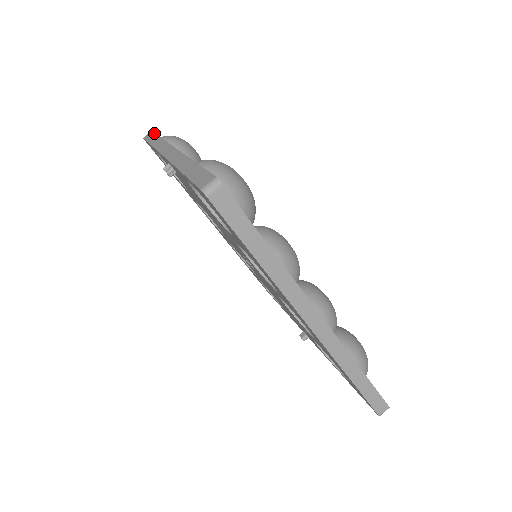
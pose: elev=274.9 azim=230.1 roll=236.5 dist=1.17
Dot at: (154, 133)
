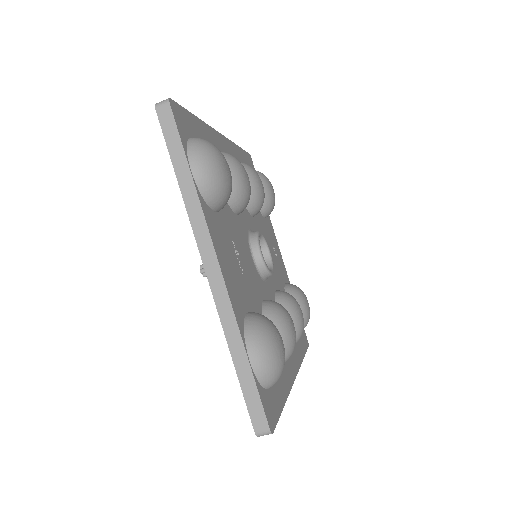
Dot at: (177, 129)
